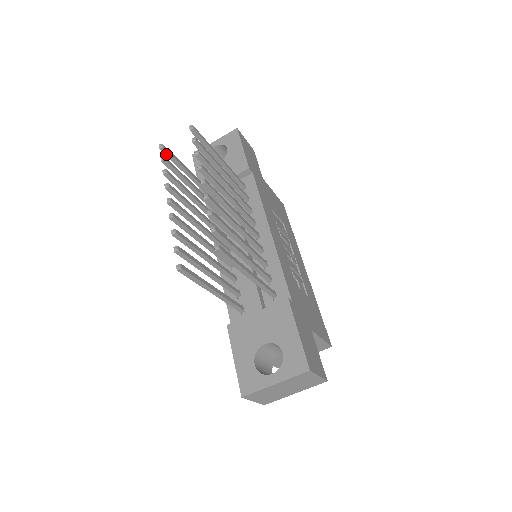
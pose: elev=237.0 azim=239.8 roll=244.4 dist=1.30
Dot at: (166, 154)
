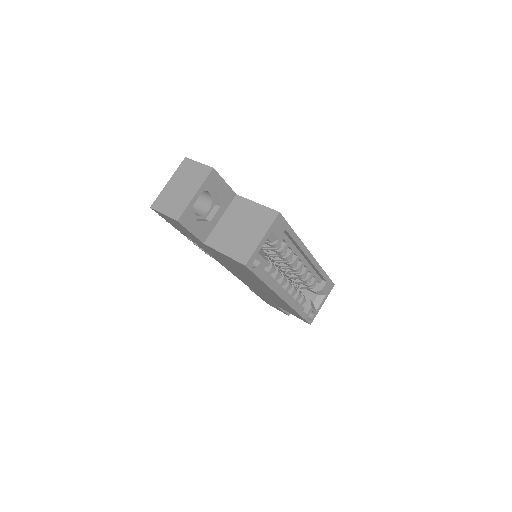
Dot at: occluded
